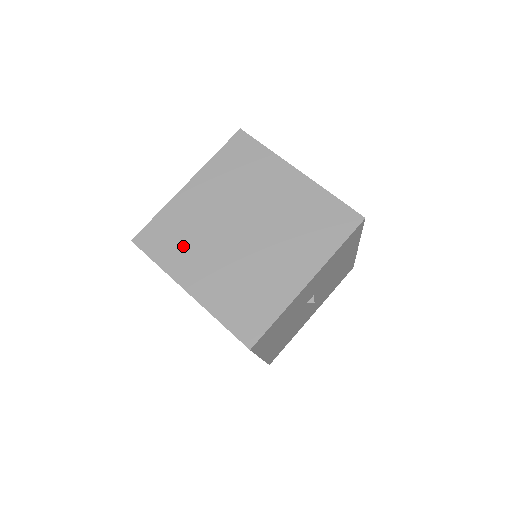
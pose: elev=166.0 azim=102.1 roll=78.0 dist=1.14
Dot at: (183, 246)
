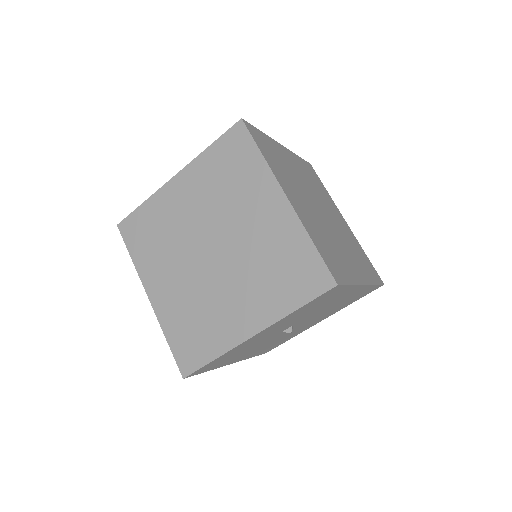
Dot at: (155, 248)
